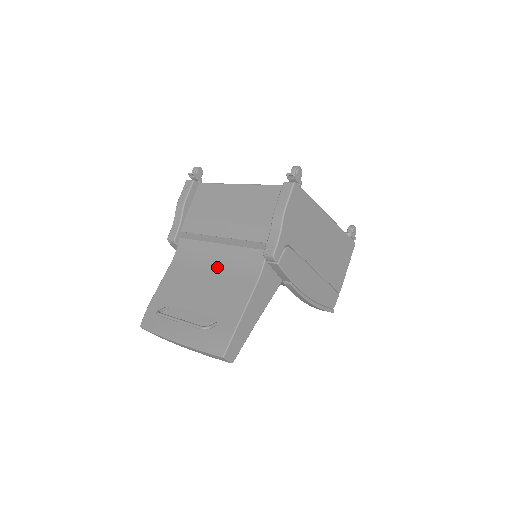
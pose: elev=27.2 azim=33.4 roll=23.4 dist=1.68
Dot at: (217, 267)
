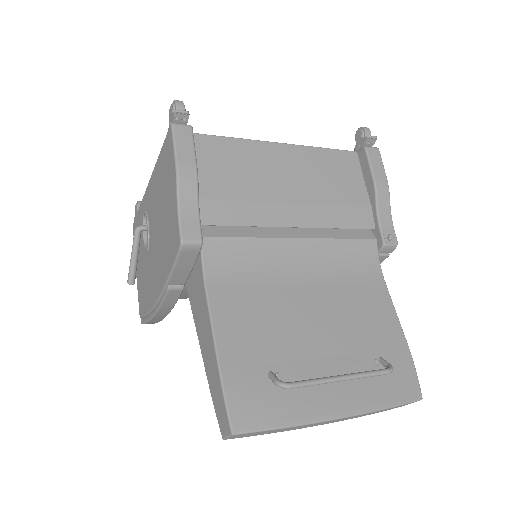
Dot at: (312, 276)
